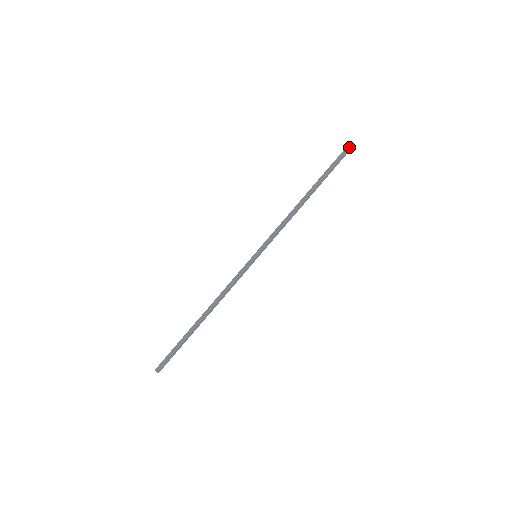
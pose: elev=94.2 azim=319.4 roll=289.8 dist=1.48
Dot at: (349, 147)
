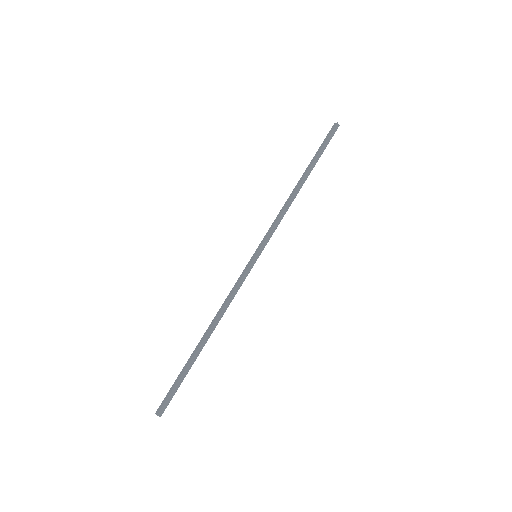
Dot at: (334, 126)
